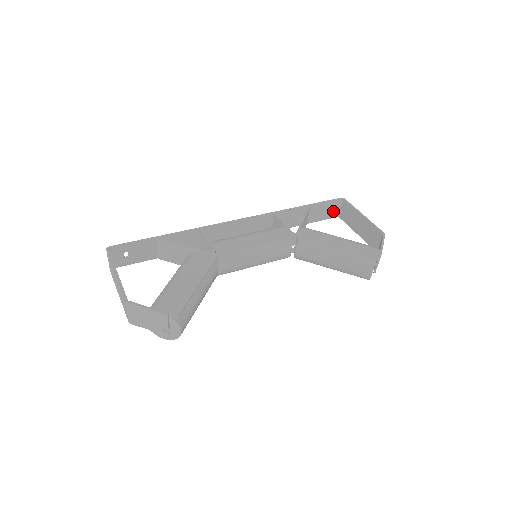
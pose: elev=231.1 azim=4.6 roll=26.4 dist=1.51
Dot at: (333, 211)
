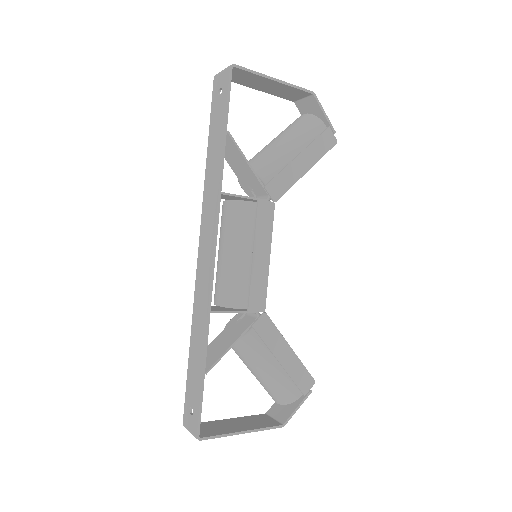
Dot at: (220, 86)
